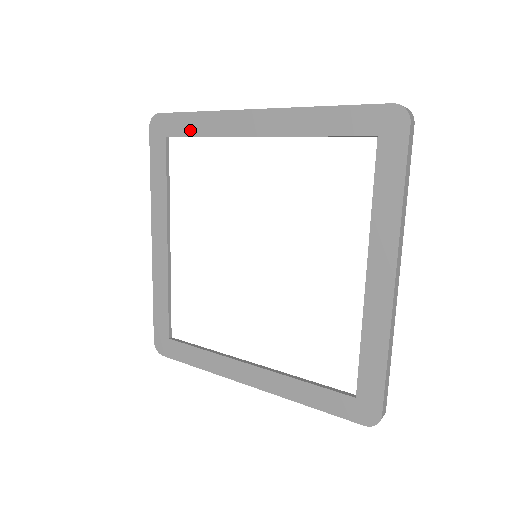
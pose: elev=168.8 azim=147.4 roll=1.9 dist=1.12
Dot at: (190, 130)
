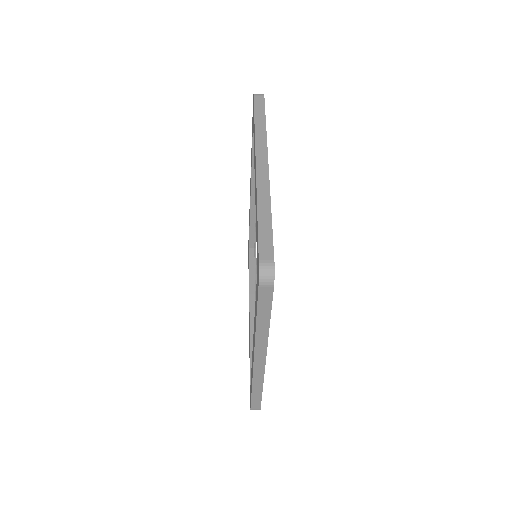
Dot at: occluded
